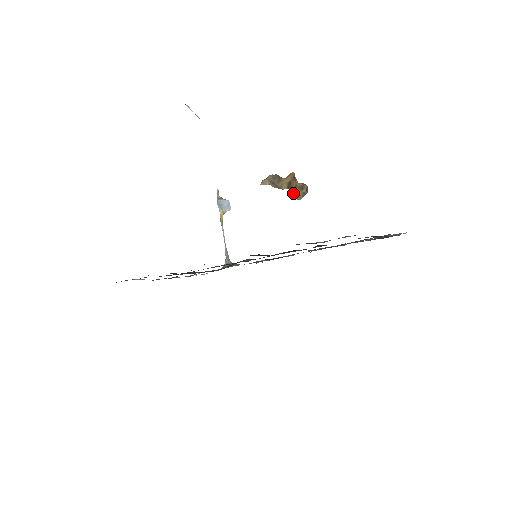
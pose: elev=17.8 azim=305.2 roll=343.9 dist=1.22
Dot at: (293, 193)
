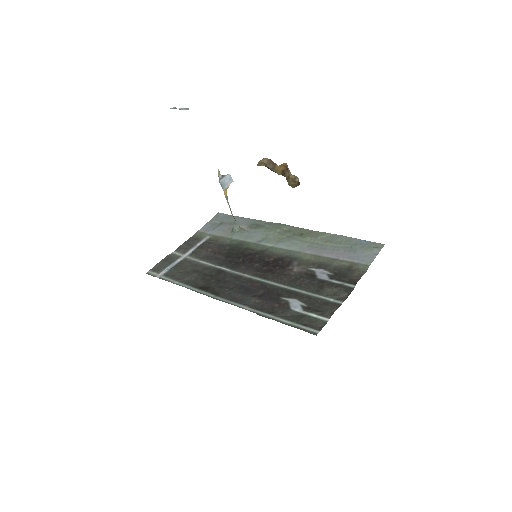
Dot at: (287, 181)
